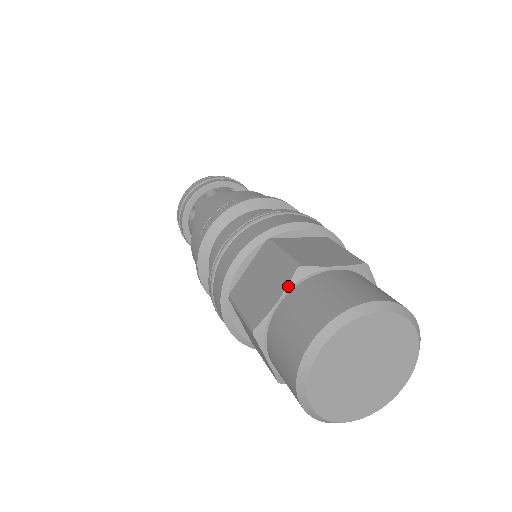
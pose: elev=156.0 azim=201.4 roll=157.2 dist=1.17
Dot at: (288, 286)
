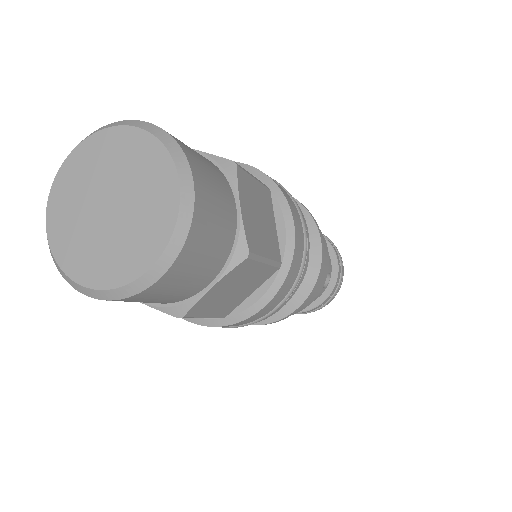
Dot at: occluded
